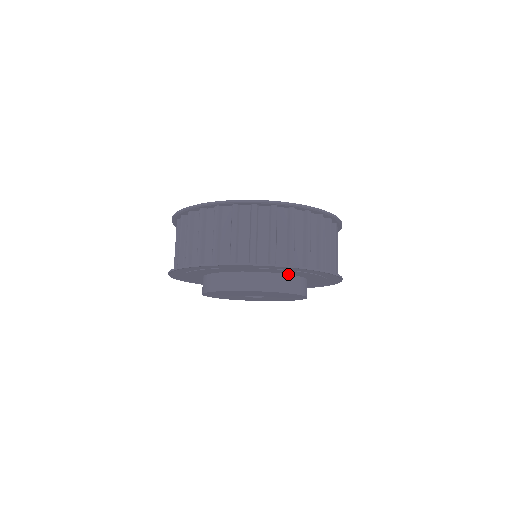
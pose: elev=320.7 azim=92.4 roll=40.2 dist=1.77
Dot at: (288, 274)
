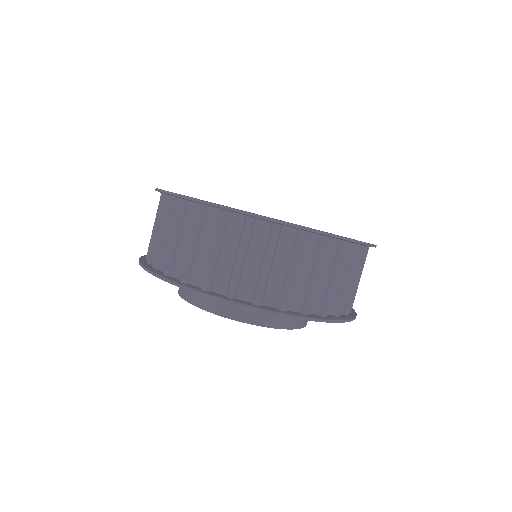
Dot at: occluded
